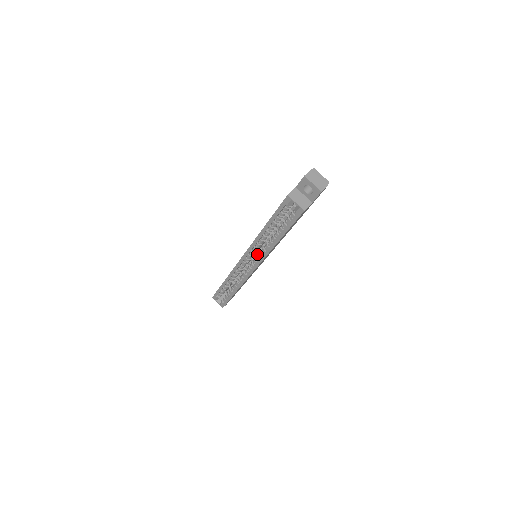
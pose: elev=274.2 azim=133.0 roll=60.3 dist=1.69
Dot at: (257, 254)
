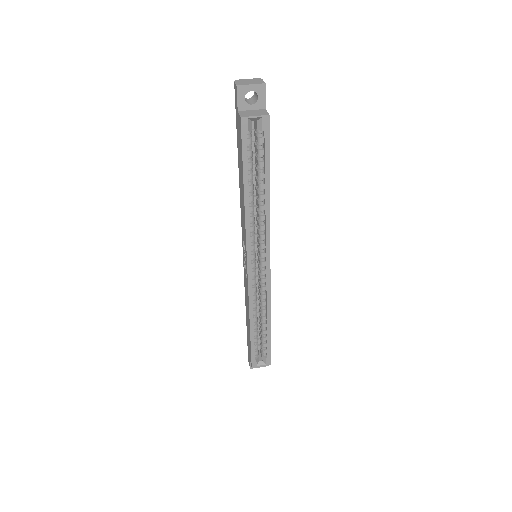
Dot at: occluded
